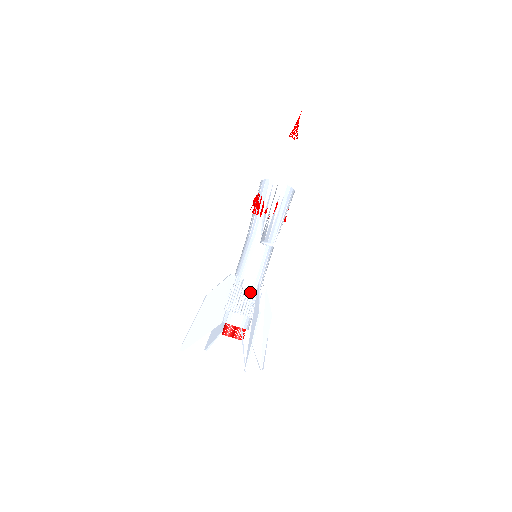
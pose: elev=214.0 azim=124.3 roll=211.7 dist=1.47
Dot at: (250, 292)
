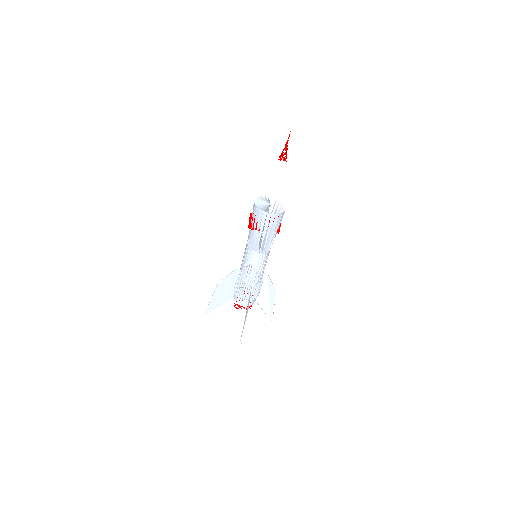
Dot at: (249, 286)
